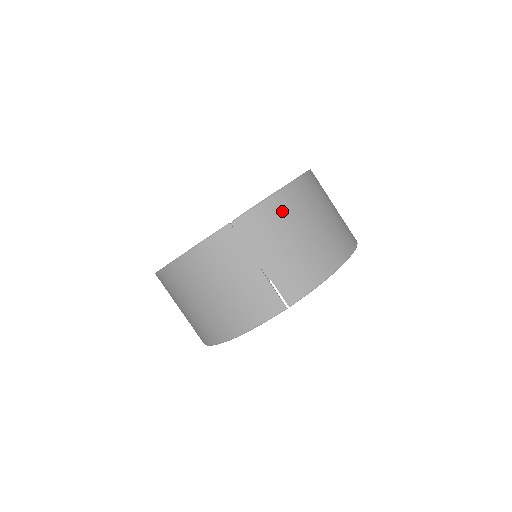
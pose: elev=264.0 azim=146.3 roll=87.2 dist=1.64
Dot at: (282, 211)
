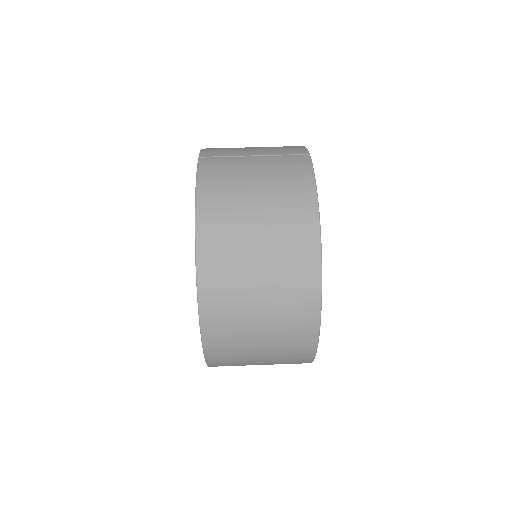
Dot at: occluded
